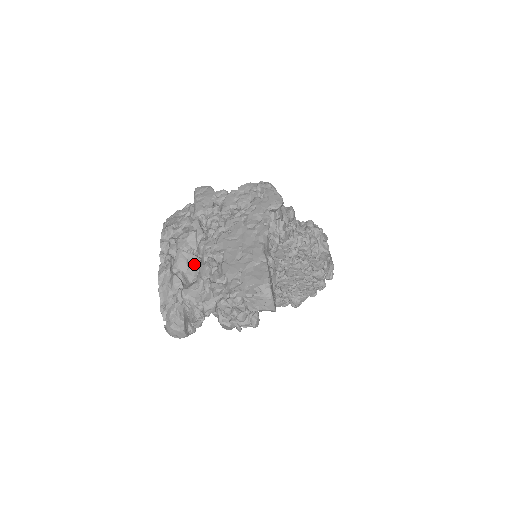
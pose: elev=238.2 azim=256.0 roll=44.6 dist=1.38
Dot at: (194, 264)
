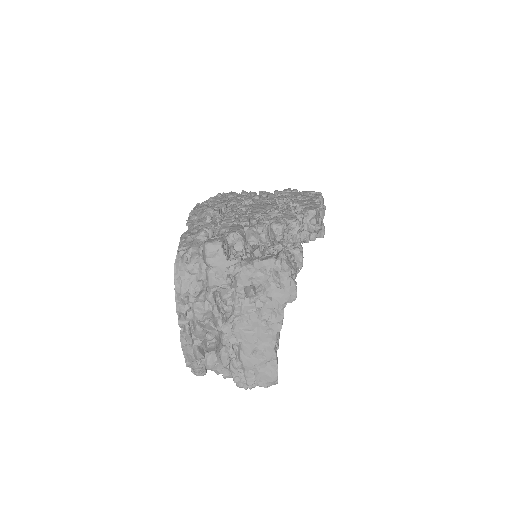
Dot at: (212, 337)
